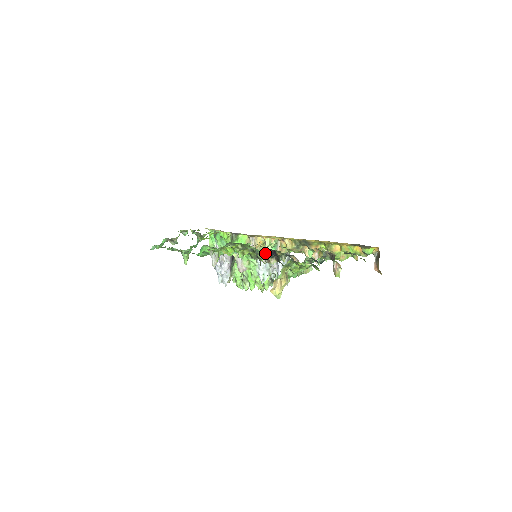
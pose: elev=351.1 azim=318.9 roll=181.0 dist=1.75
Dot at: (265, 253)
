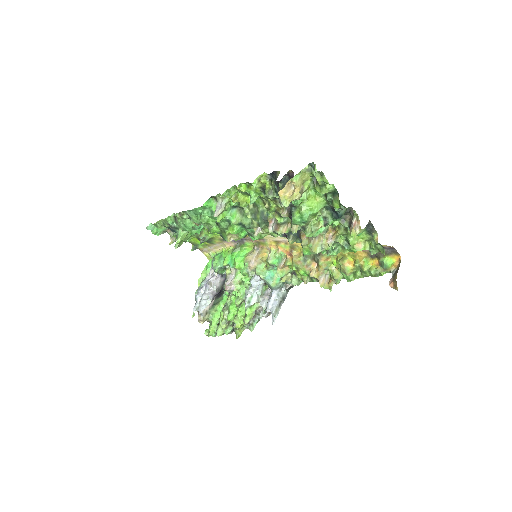
Dot at: (283, 183)
